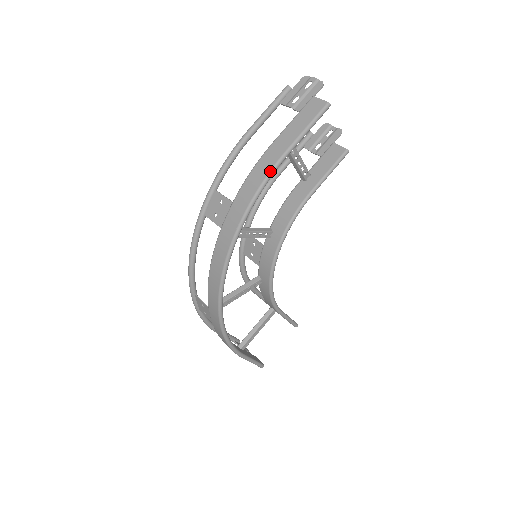
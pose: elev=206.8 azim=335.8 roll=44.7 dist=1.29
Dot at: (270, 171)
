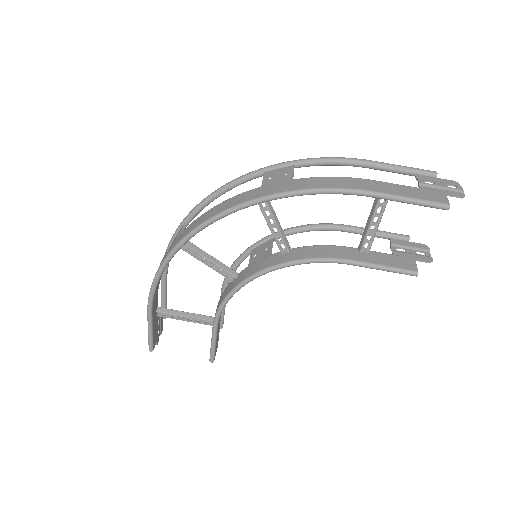
Dot at: (345, 188)
